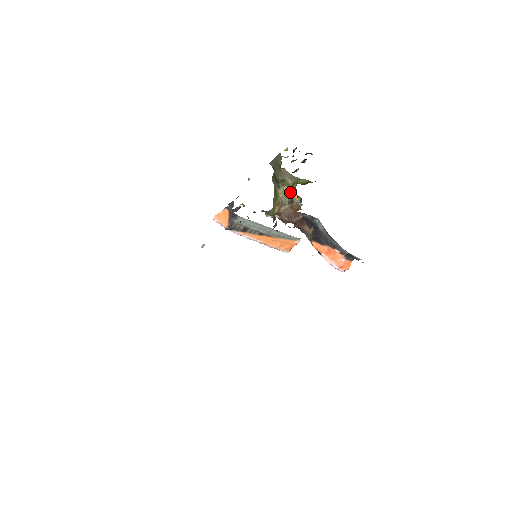
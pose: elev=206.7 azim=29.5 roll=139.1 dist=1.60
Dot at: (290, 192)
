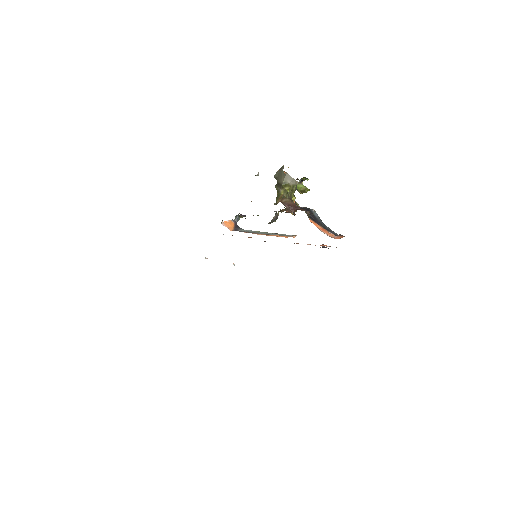
Dot at: (290, 192)
